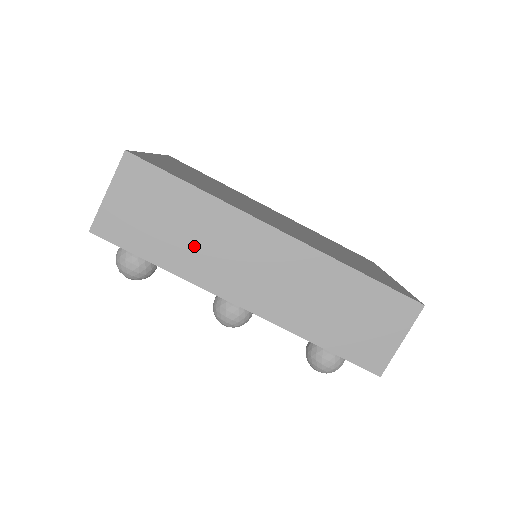
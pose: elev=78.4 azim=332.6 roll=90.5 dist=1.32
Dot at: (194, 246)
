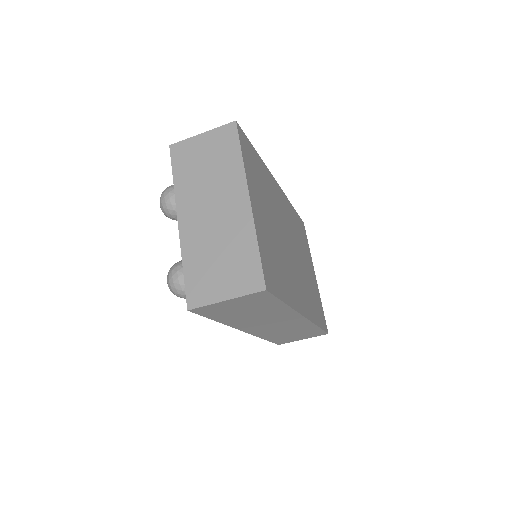
Dot at: (251, 318)
